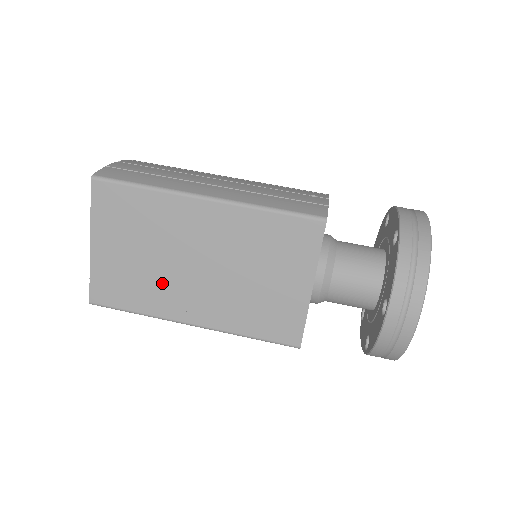
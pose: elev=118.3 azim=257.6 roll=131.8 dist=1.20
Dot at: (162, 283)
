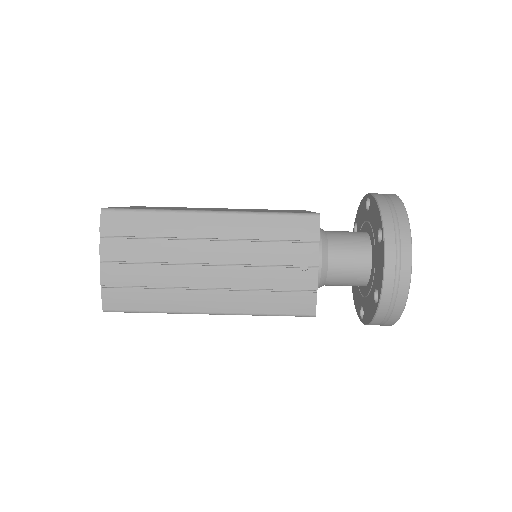
Dot at: occluded
